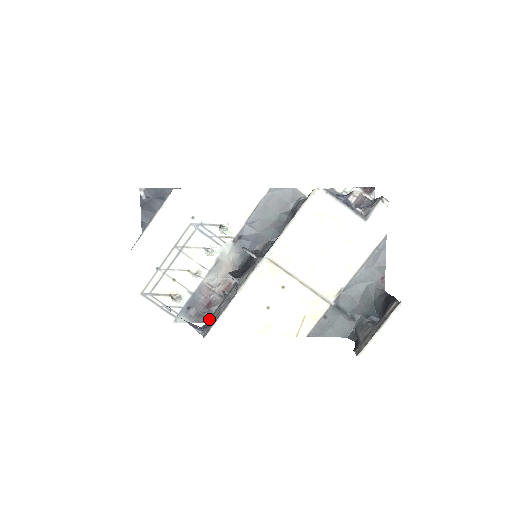
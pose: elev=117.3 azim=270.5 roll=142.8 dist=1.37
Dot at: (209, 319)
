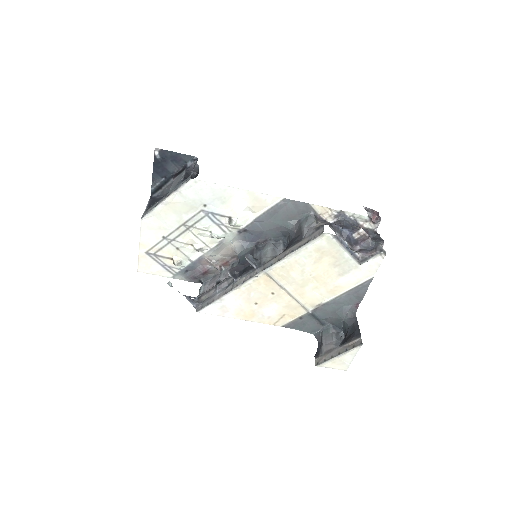
Dot at: (204, 294)
